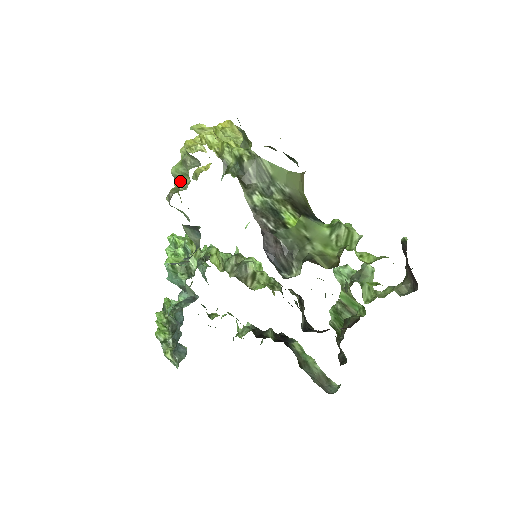
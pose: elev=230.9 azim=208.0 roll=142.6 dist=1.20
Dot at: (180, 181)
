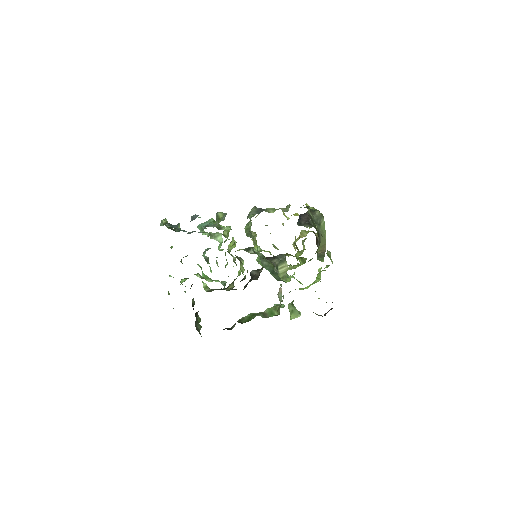
Dot at: (267, 211)
